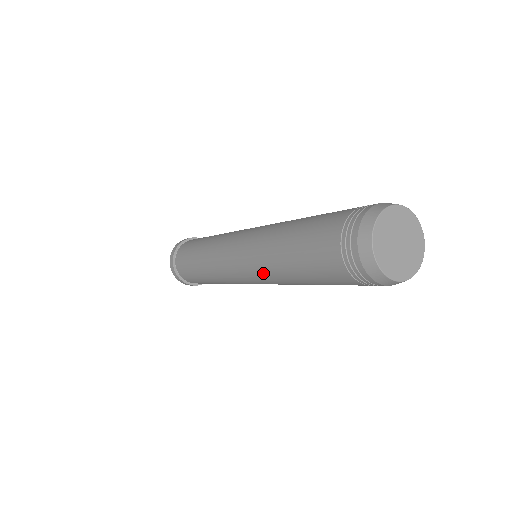
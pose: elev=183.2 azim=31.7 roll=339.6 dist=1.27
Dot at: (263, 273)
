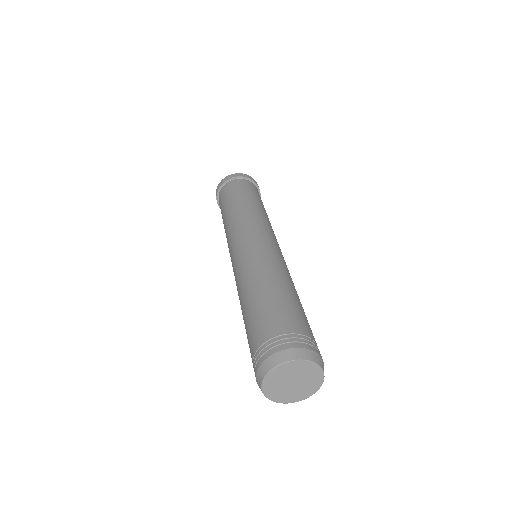
Dot at: occluded
